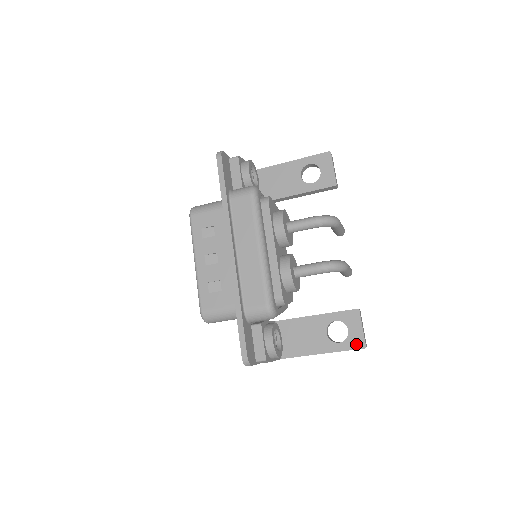
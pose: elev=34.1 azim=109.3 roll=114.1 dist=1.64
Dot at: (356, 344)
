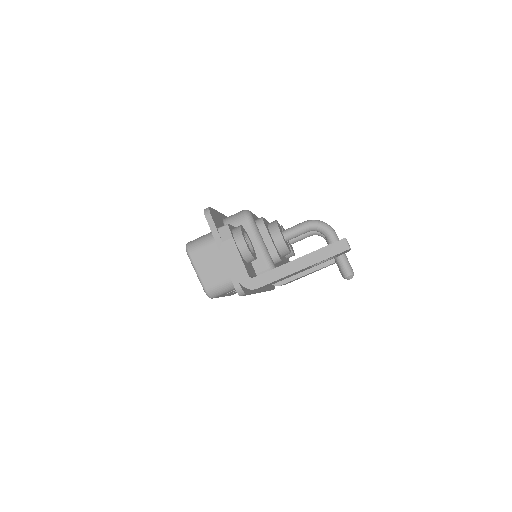
Dot at: (335, 242)
